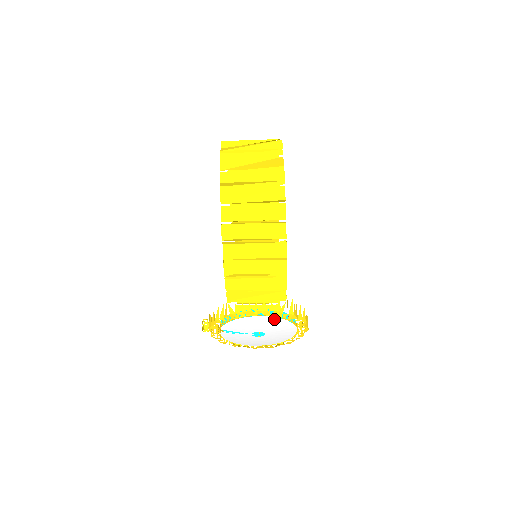
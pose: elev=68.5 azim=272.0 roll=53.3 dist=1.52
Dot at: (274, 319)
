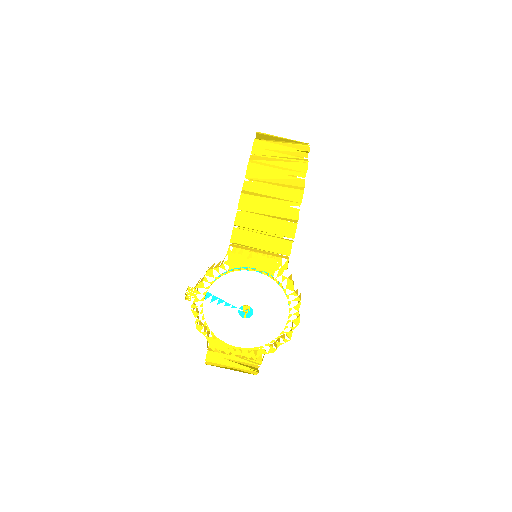
Dot at: (270, 283)
